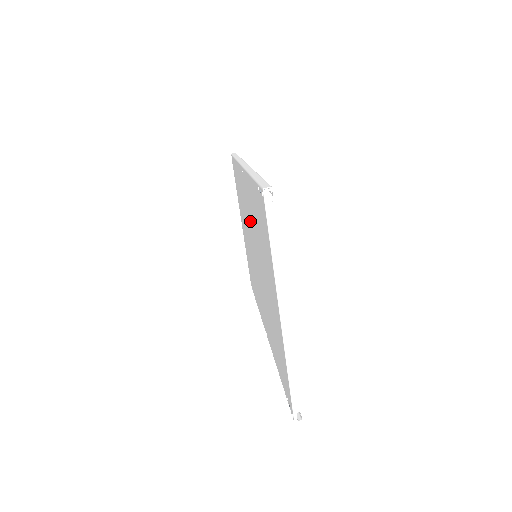
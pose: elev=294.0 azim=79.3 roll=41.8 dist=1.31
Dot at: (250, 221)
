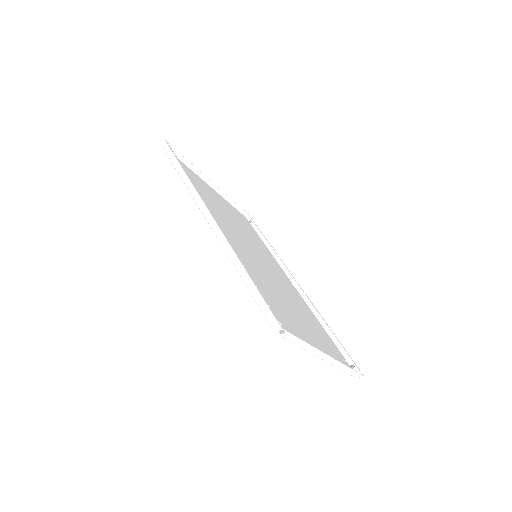
Dot at: occluded
